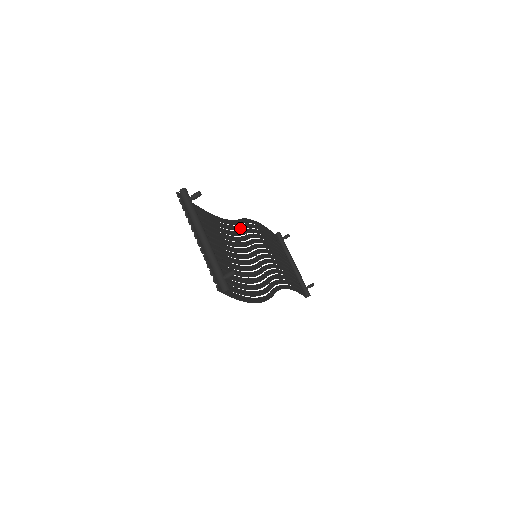
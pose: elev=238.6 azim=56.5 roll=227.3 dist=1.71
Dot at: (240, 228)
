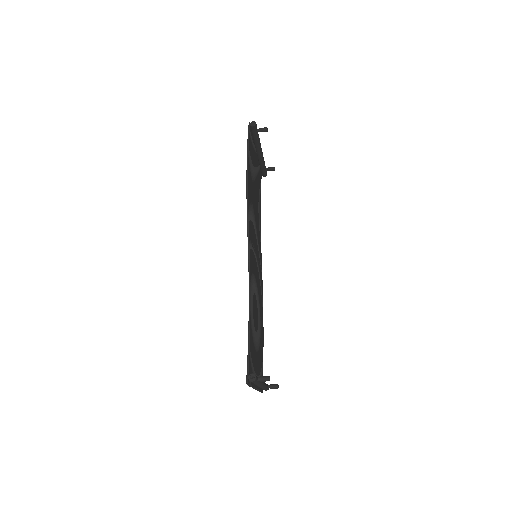
Dot at: (251, 254)
